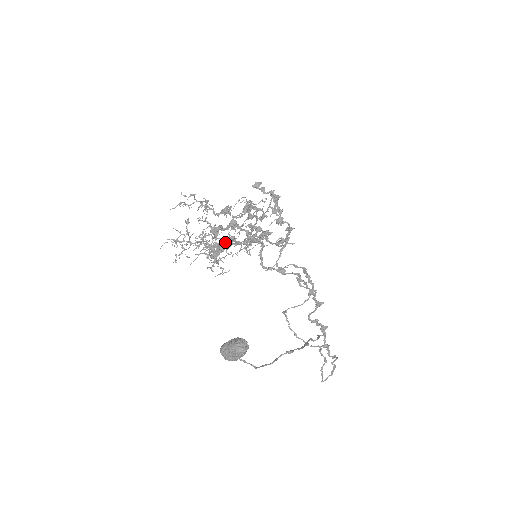
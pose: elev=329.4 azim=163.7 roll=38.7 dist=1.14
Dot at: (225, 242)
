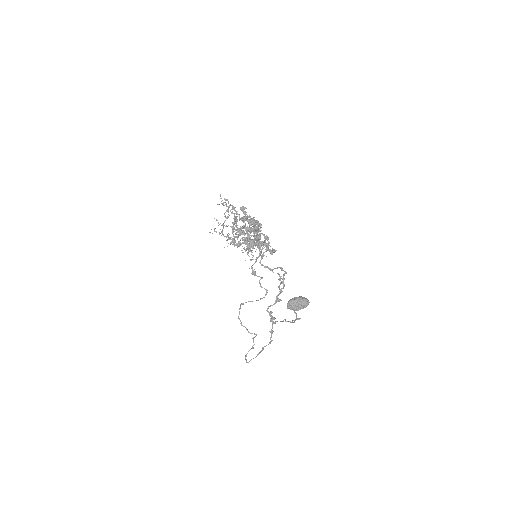
Dot at: (256, 239)
